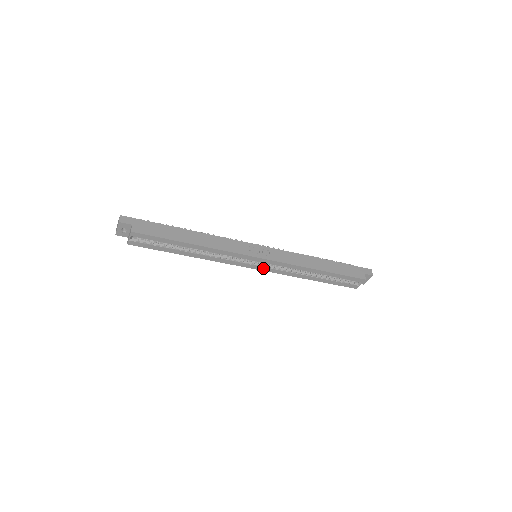
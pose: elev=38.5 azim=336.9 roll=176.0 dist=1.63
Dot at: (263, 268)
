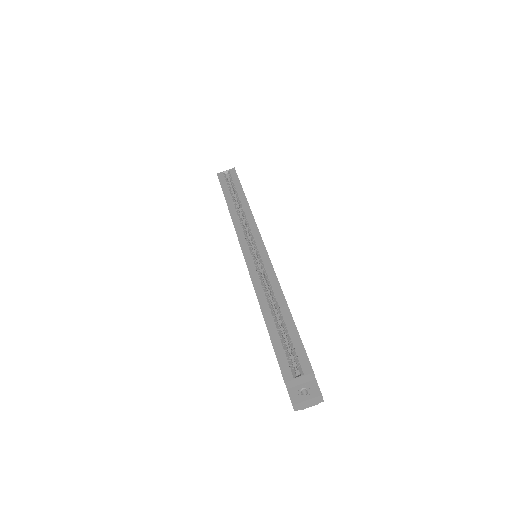
Dot at: (250, 258)
